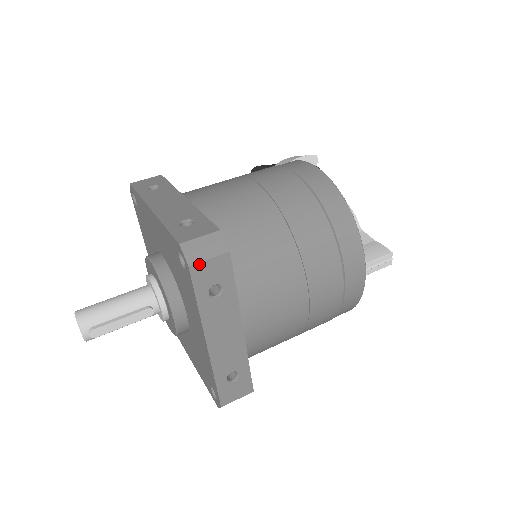
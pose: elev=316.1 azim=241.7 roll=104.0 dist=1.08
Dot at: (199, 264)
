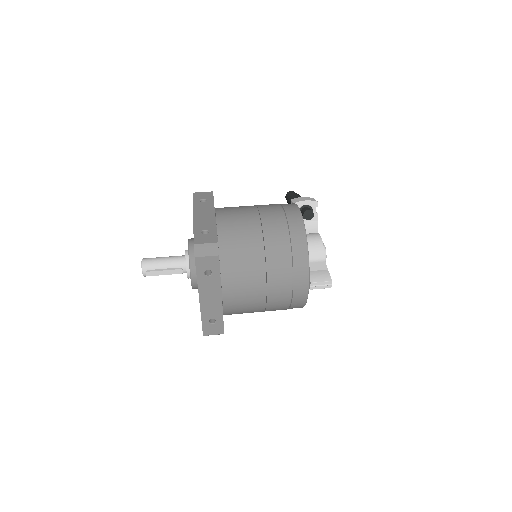
Dot at: (201, 257)
